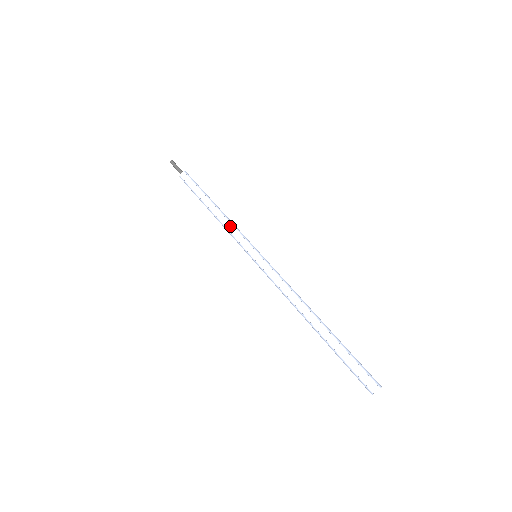
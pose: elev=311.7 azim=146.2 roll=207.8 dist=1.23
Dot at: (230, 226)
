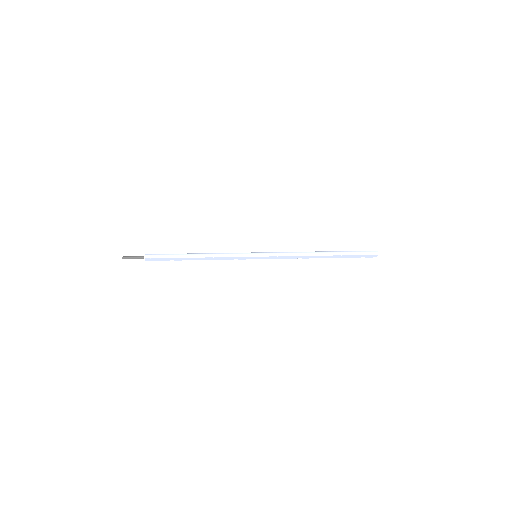
Dot at: (222, 258)
